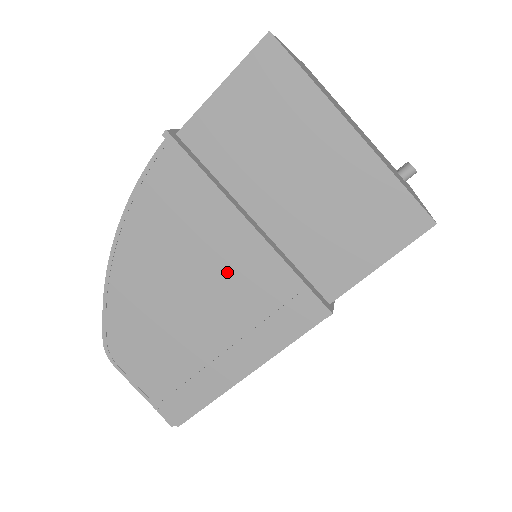
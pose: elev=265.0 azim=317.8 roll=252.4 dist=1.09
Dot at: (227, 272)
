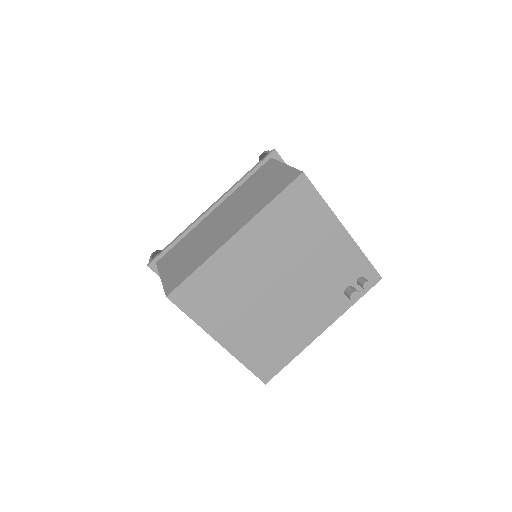
Dot at: occluded
